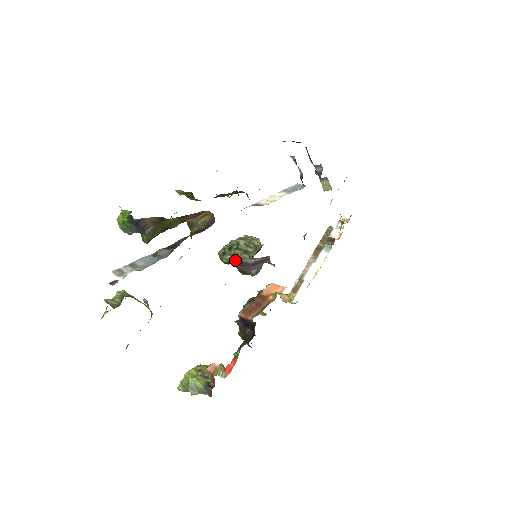
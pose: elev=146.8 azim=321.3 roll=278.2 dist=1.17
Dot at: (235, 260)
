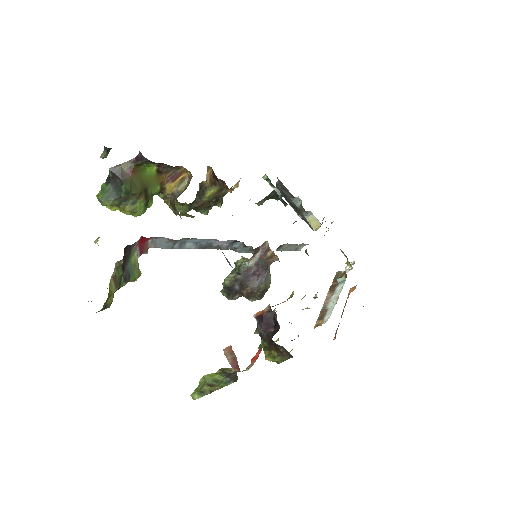
Dot at: (237, 274)
